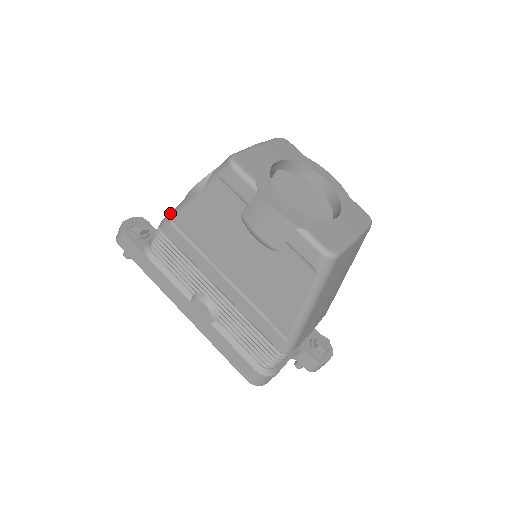
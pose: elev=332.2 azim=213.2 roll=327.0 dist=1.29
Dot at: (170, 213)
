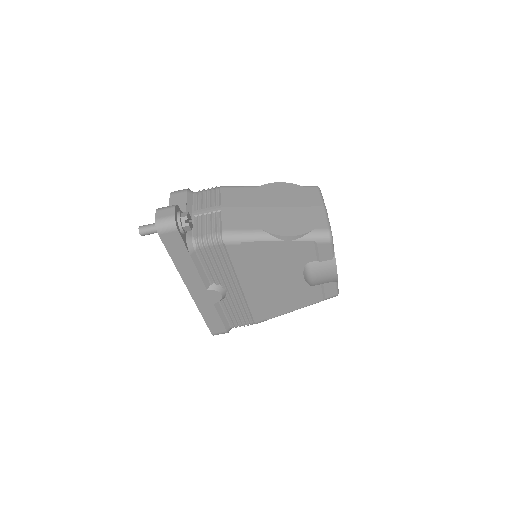
Dot at: (242, 235)
